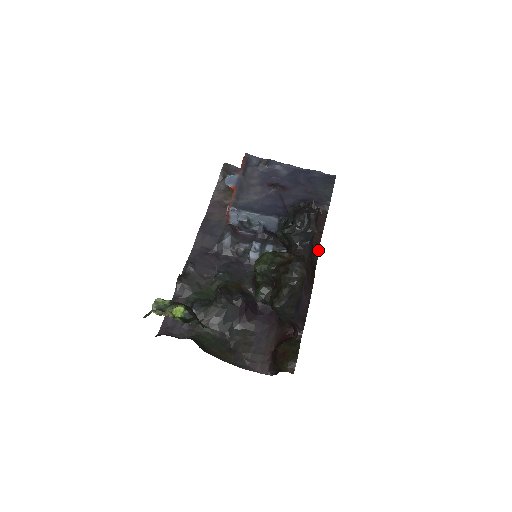
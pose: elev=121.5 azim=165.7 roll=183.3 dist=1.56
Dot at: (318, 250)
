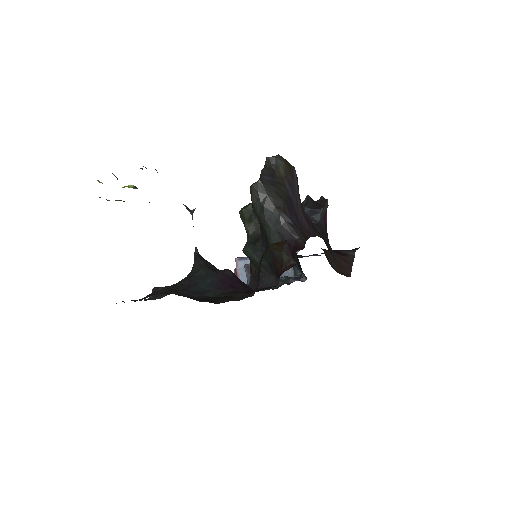
Dot at: occluded
